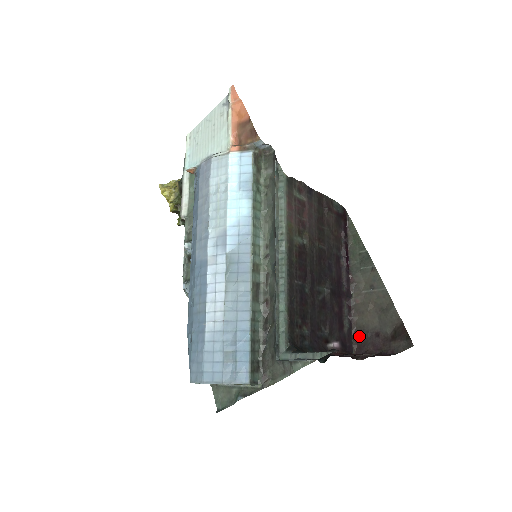
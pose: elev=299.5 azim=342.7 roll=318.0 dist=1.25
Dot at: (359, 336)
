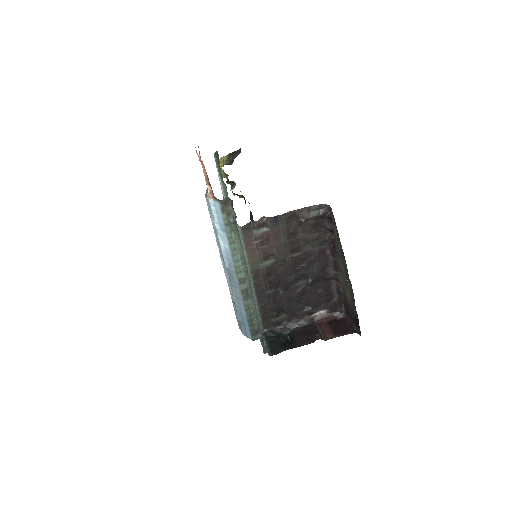
Dot at: (346, 304)
